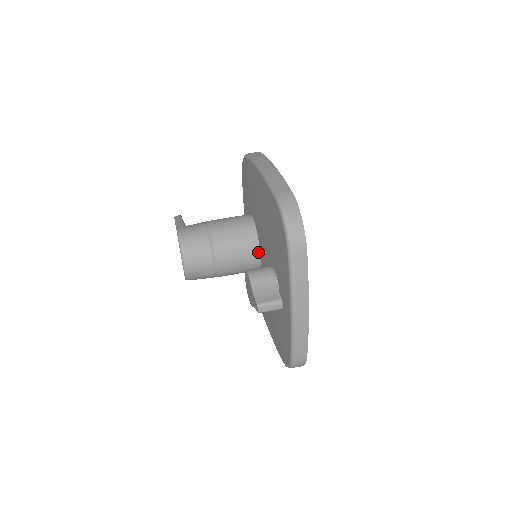
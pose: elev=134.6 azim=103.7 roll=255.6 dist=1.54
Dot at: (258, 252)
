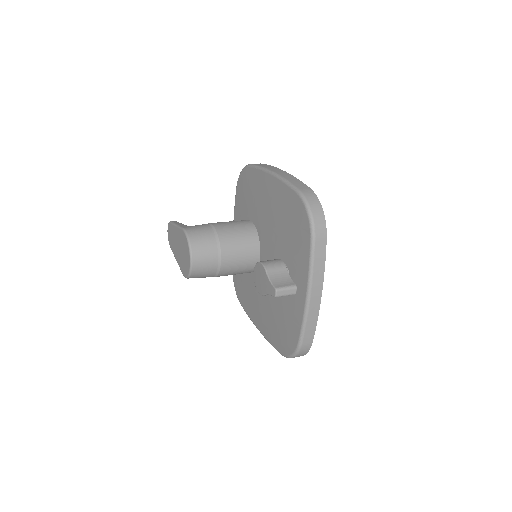
Dot at: (259, 252)
